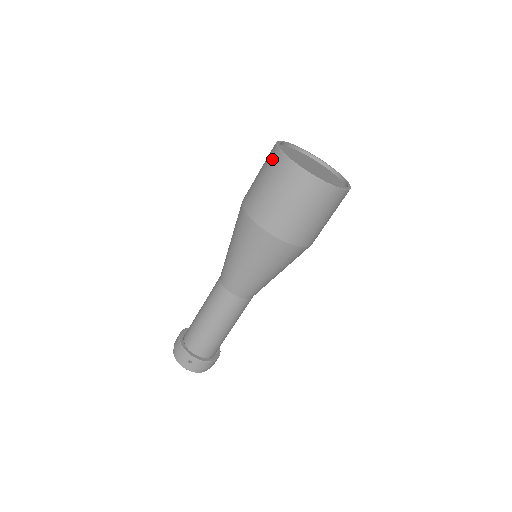
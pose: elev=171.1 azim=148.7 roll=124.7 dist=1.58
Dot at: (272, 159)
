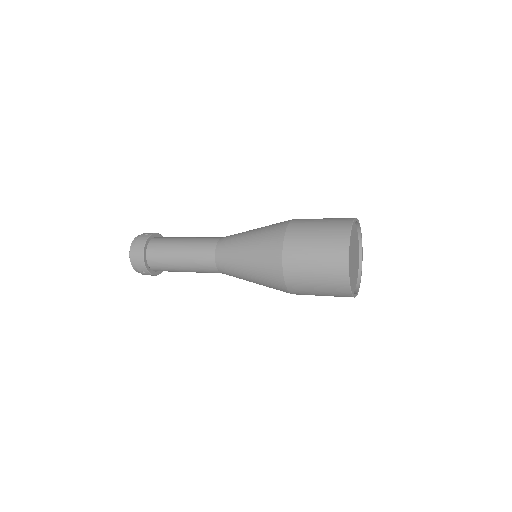
Dot at: (337, 254)
